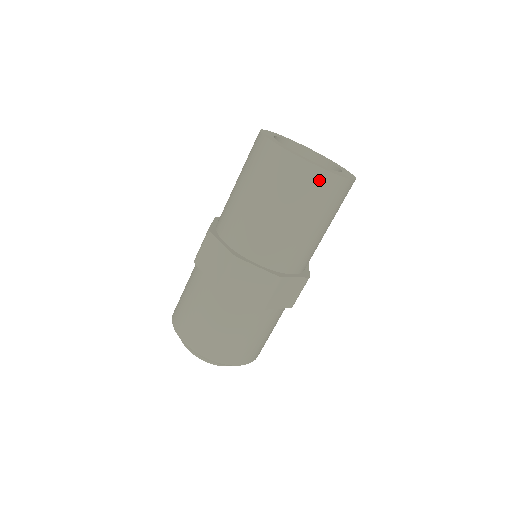
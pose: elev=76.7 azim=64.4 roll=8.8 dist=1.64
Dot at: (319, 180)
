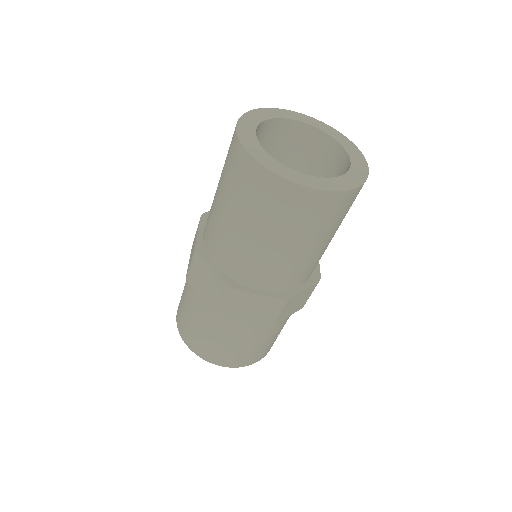
Dot at: (321, 203)
